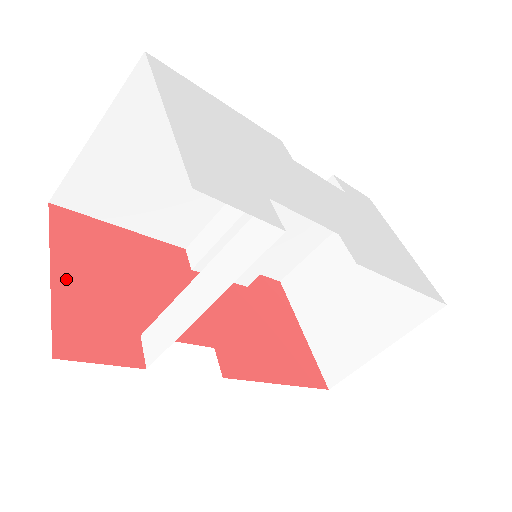
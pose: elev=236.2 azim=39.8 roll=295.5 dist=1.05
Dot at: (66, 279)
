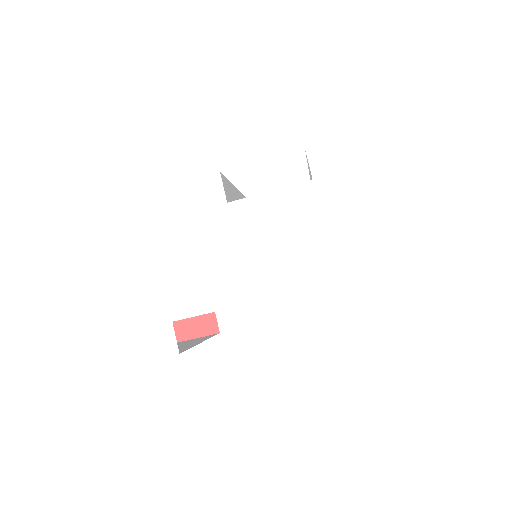
Dot at: occluded
